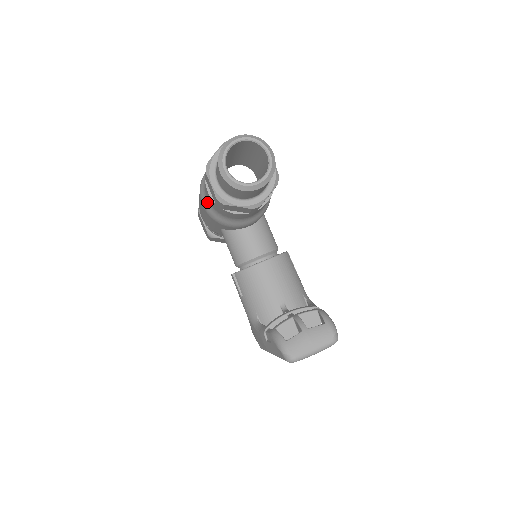
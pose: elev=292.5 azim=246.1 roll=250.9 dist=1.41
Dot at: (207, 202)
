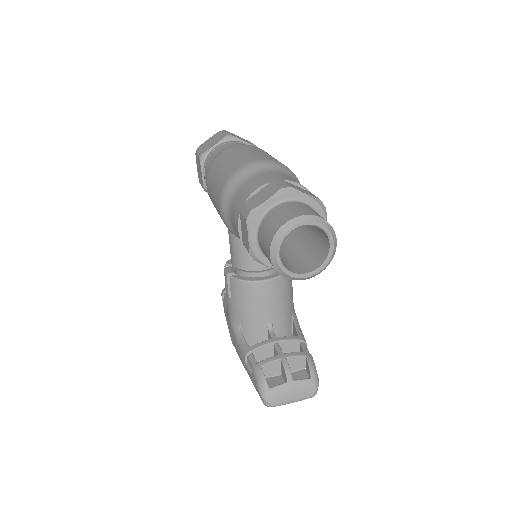
Dot at: (228, 216)
